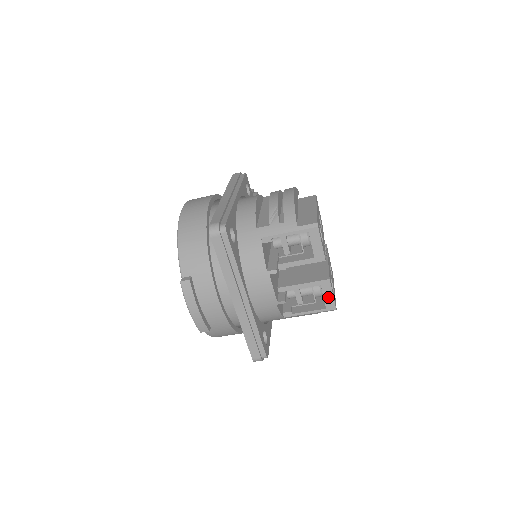
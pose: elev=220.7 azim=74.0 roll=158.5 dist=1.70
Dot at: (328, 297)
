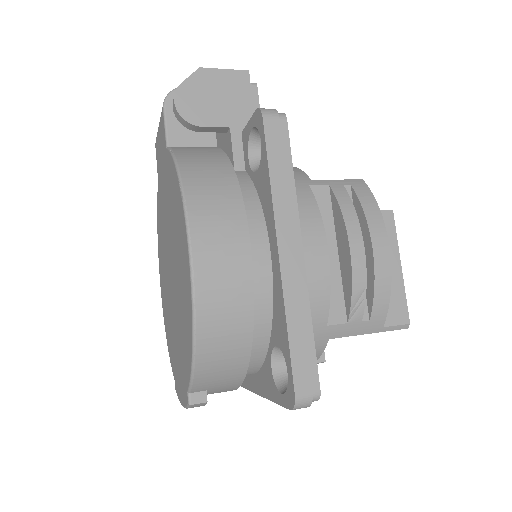
Dot at: occluded
